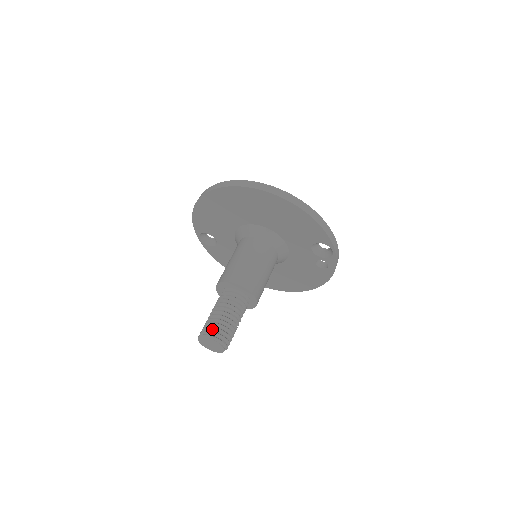
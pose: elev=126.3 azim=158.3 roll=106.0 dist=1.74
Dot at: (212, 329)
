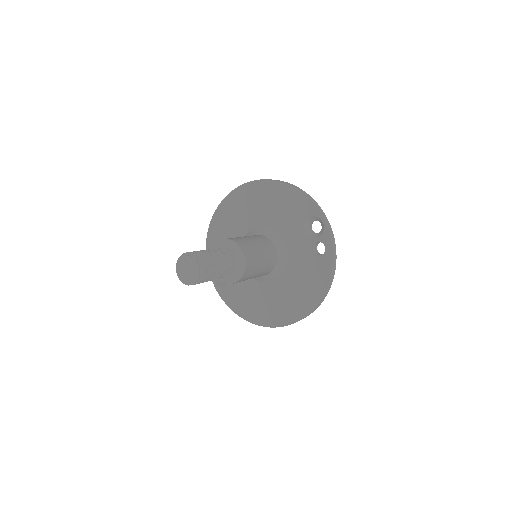
Dot at: occluded
